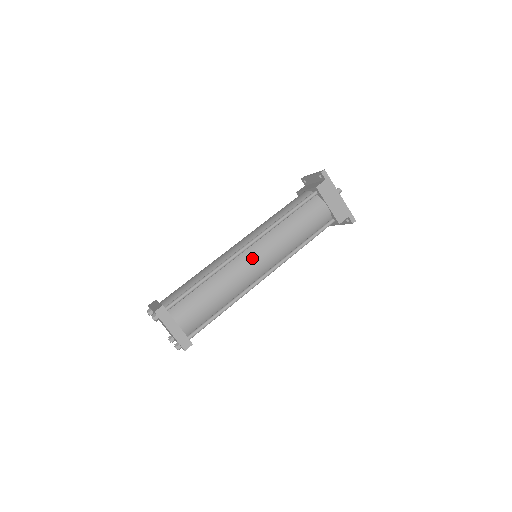
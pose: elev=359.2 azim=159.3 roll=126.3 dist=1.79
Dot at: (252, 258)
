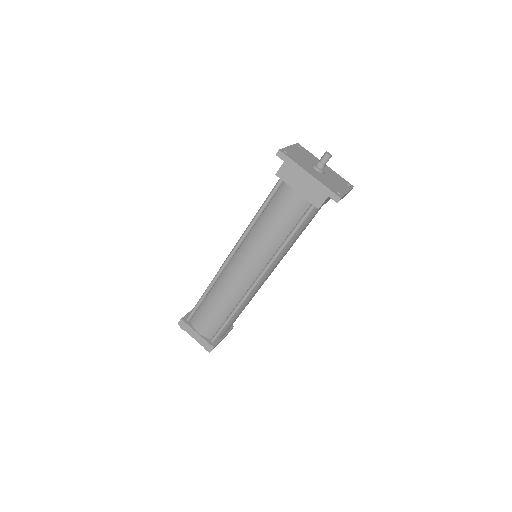
Dot at: (236, 268)
